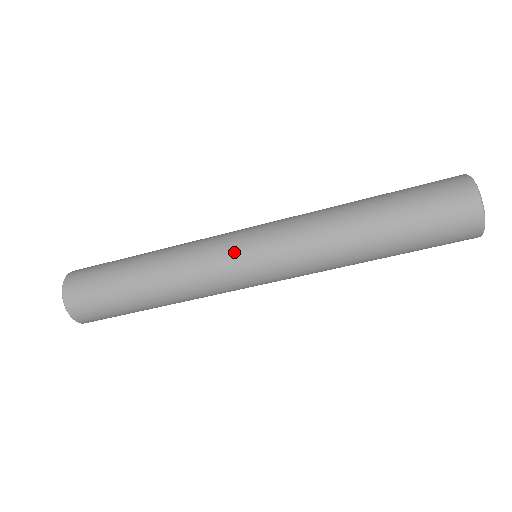
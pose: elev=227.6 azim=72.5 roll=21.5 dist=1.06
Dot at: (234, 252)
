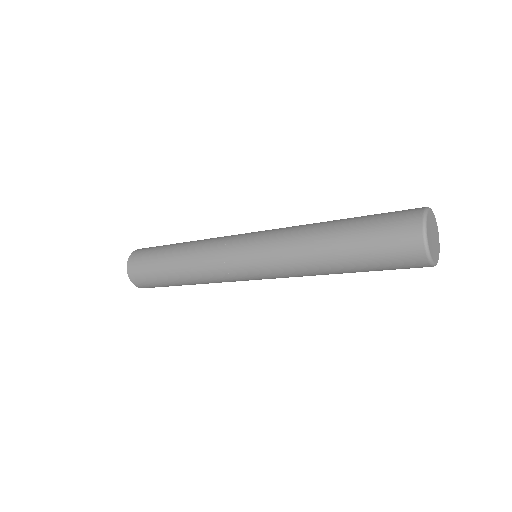
Dot at: (244, 280)
